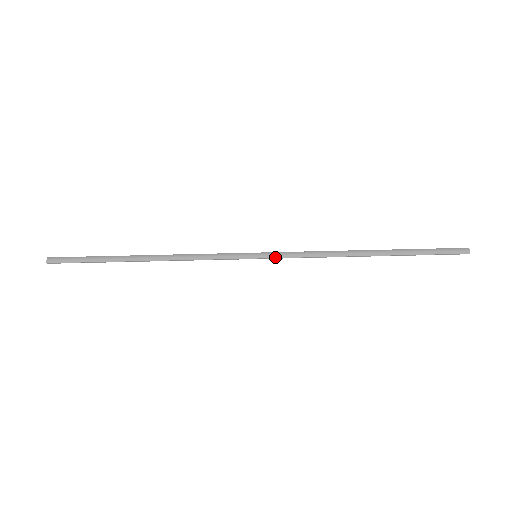
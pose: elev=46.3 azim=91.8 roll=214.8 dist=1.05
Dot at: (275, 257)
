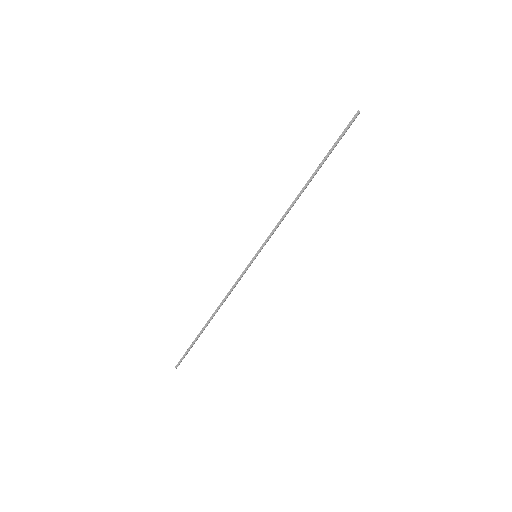
Dot at: (263, 244)
